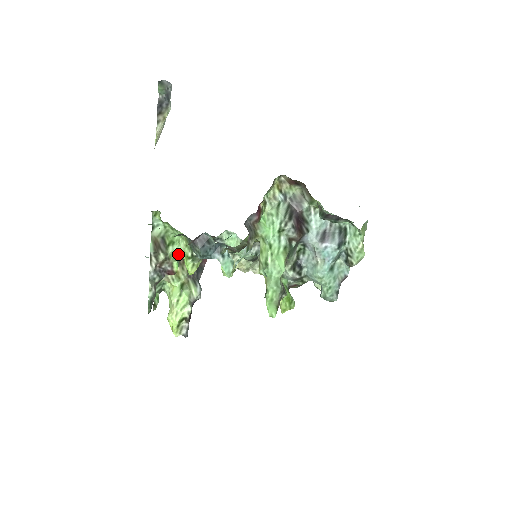
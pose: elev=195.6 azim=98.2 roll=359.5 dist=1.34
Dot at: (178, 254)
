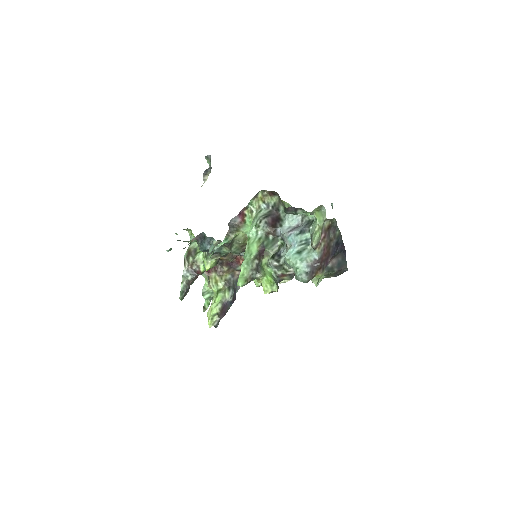
Dot at: occluded
